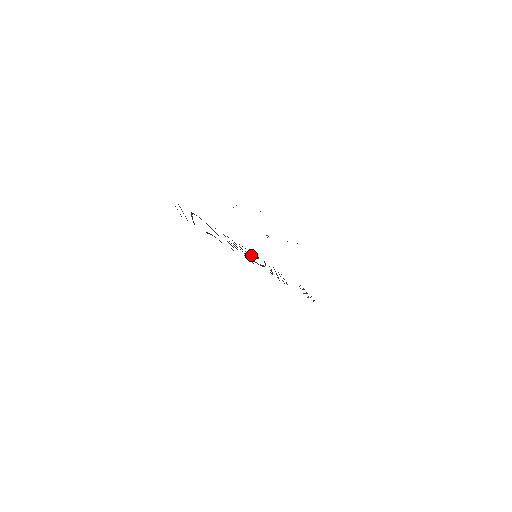
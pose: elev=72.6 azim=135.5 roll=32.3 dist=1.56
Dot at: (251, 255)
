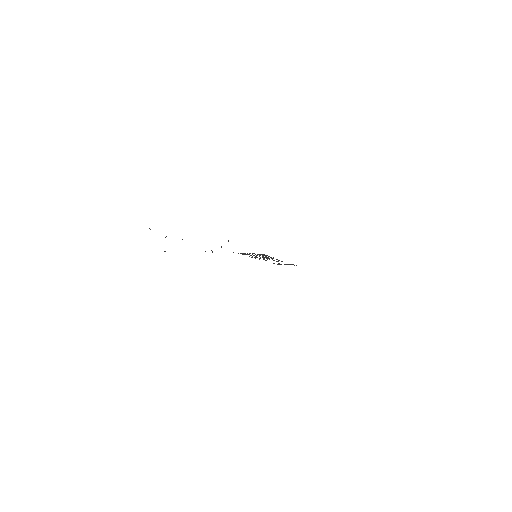
Dot at: occluded
